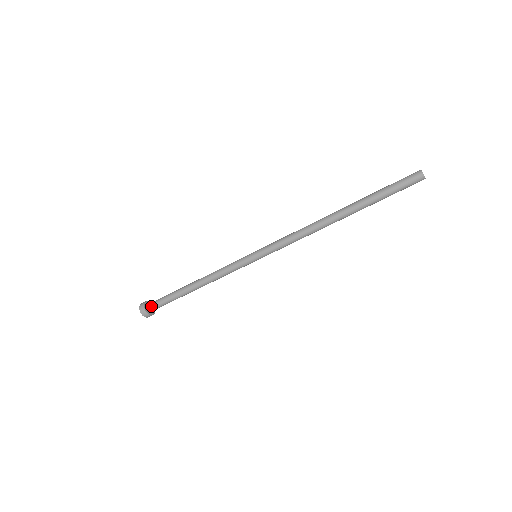
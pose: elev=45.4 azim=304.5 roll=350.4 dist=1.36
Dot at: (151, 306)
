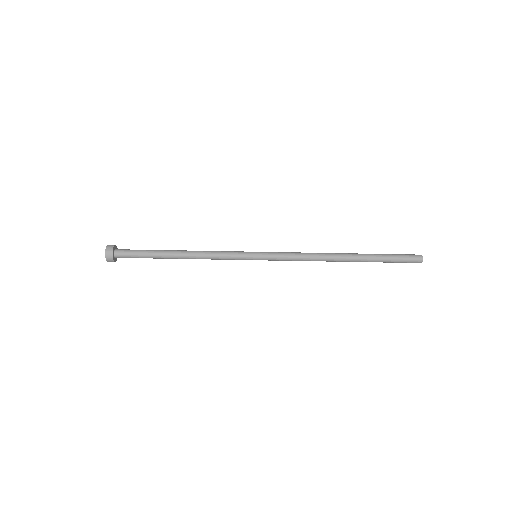
Dot at: (120, 254)
